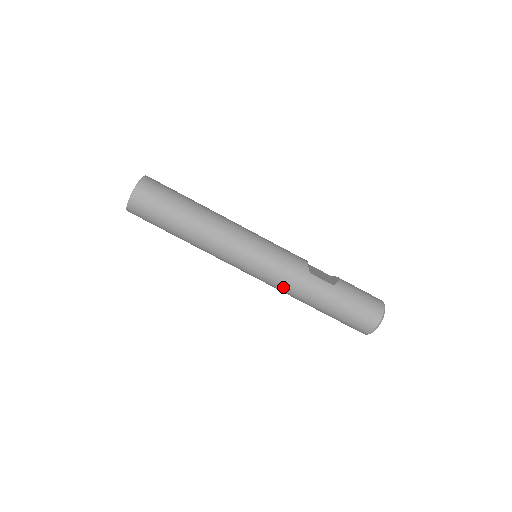
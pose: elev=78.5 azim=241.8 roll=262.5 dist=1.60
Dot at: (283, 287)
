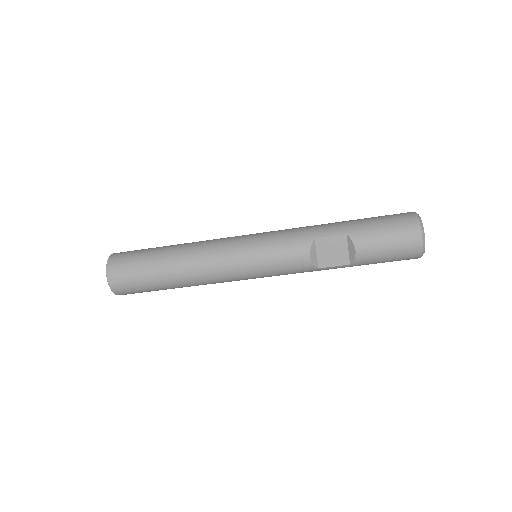
Dot at: occluded
